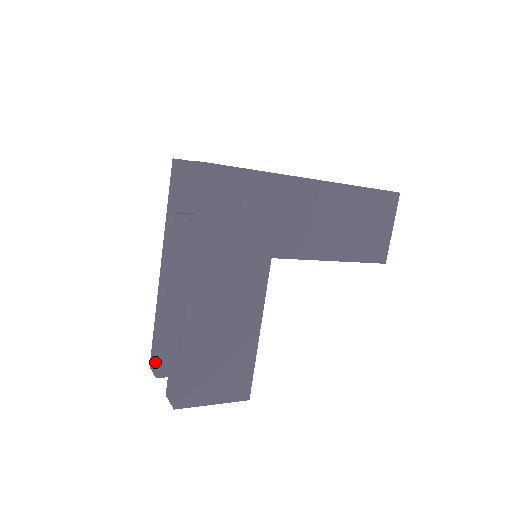
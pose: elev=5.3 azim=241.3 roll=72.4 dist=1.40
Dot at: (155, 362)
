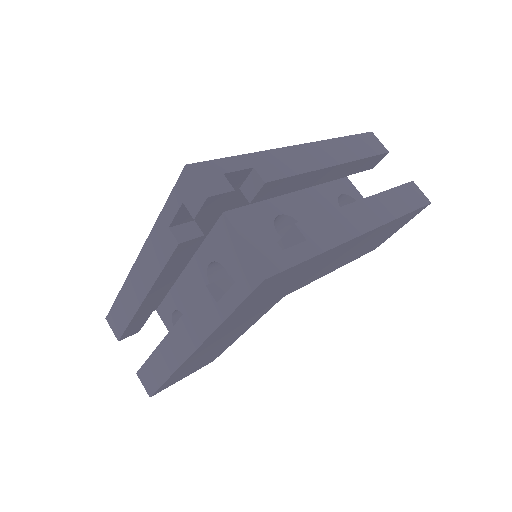
Dot at: (118, 329)
